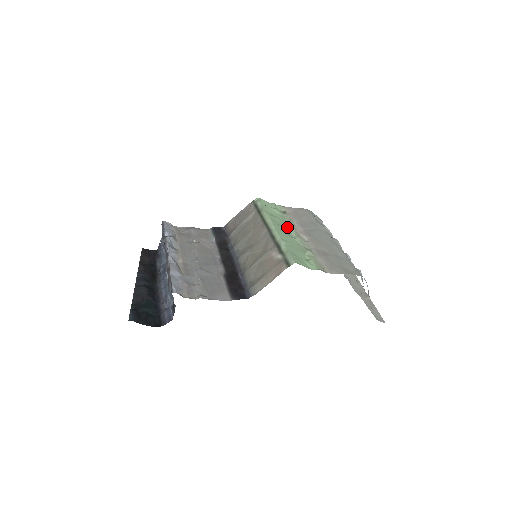
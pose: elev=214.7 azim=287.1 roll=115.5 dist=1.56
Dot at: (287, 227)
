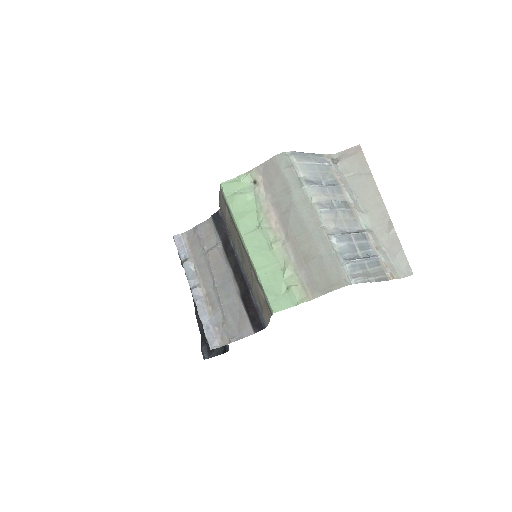
Dot at: (260, 229)
